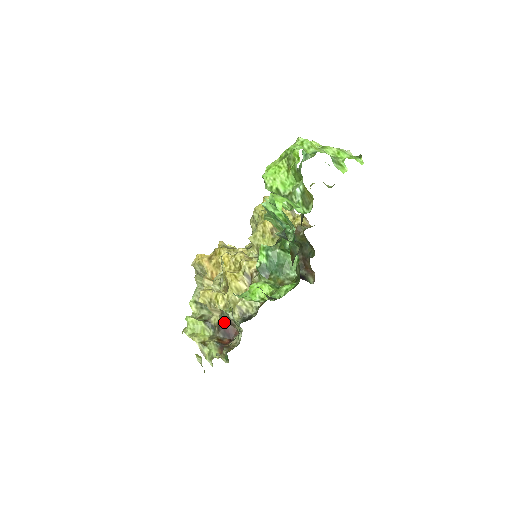
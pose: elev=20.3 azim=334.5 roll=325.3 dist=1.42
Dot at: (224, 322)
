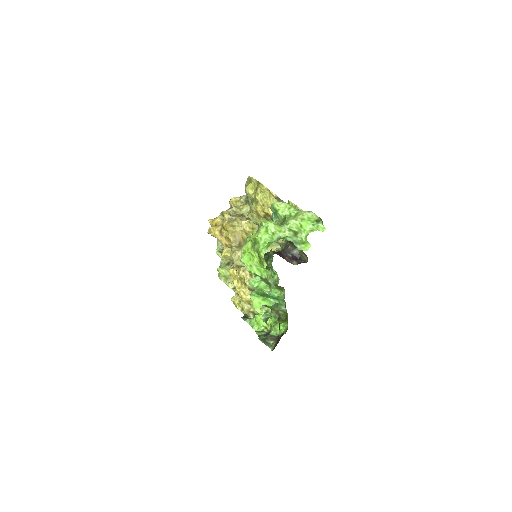
Dot at: occluded
